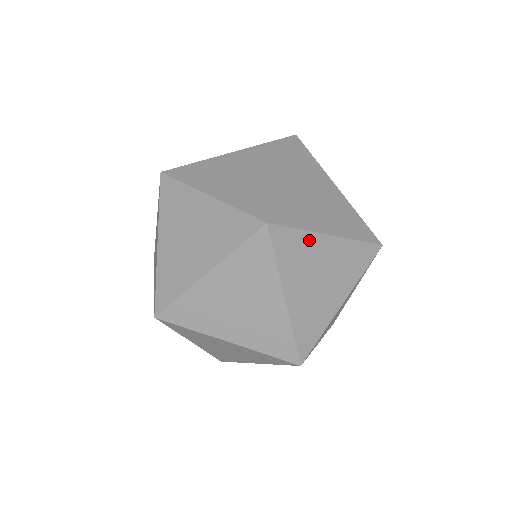
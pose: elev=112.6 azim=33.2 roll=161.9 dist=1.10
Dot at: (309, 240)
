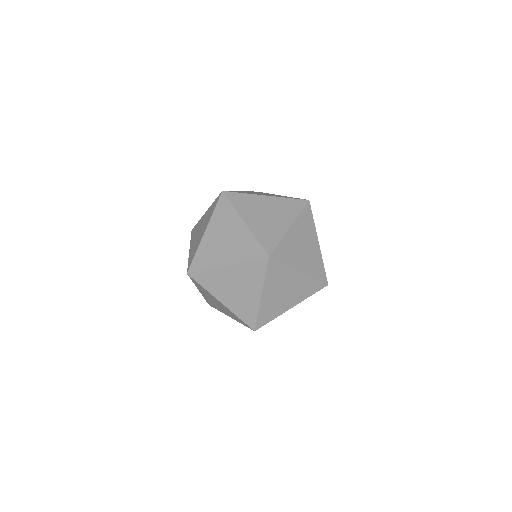
Dot at: (209, 293)
